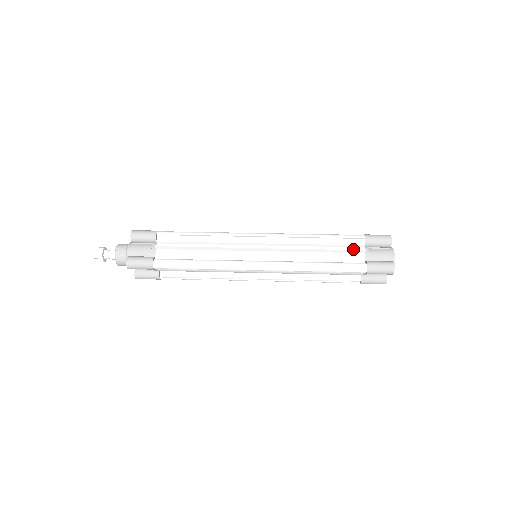
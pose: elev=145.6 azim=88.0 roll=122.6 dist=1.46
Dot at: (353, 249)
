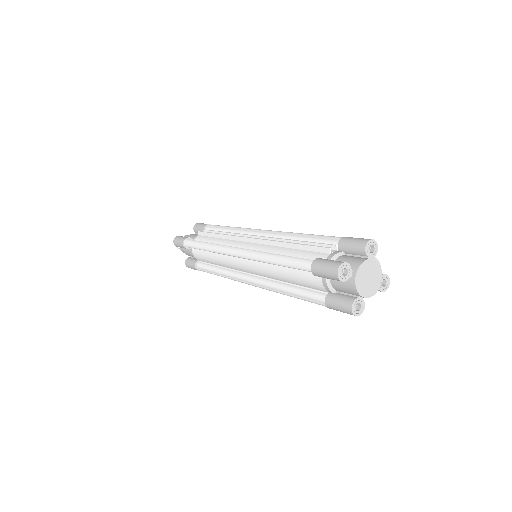
Dot at: (319, 246)
